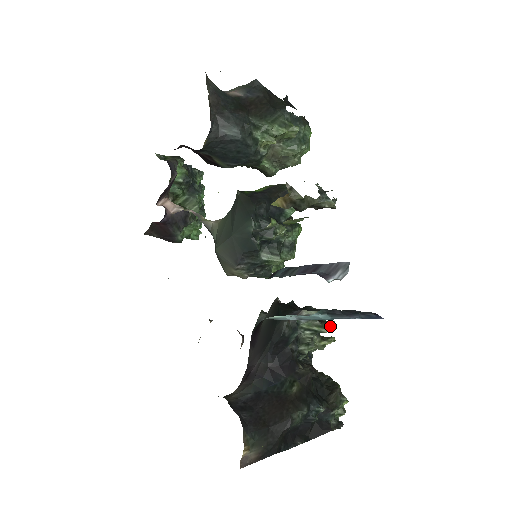
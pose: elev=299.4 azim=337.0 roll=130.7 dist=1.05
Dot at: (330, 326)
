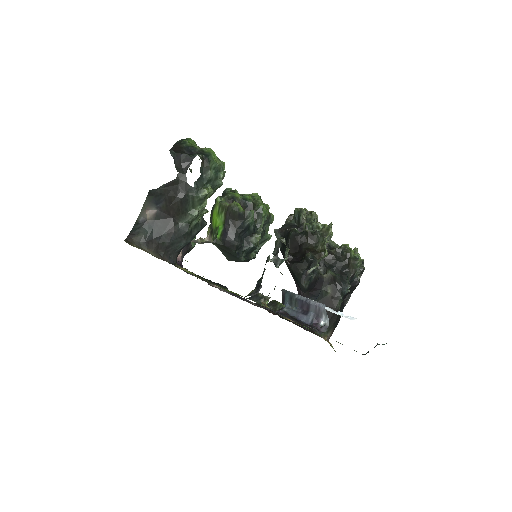
Dot at: (327, 253)
